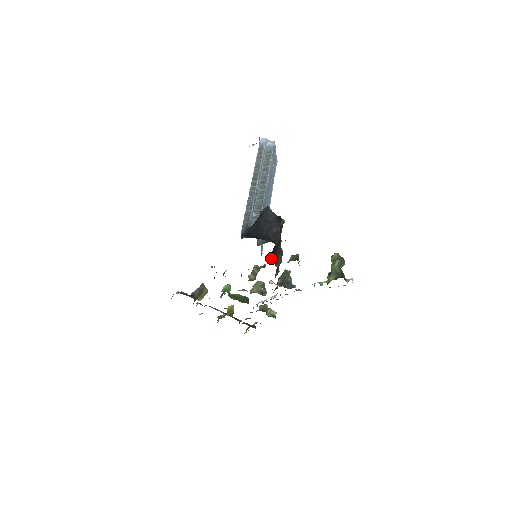
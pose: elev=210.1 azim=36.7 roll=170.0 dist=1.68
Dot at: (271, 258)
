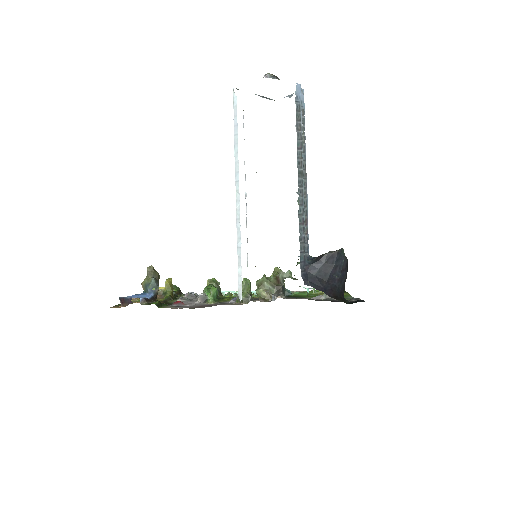
Dot at: occluded
